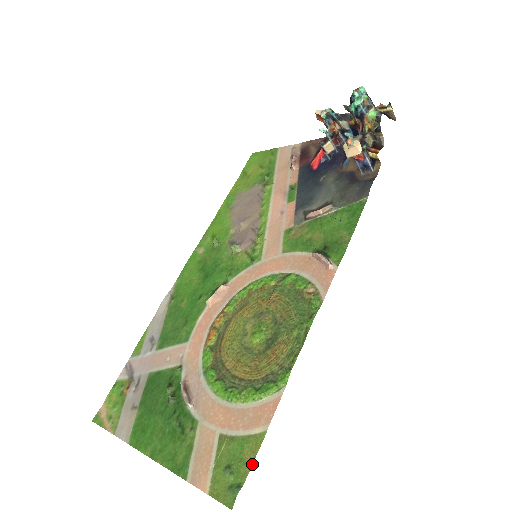
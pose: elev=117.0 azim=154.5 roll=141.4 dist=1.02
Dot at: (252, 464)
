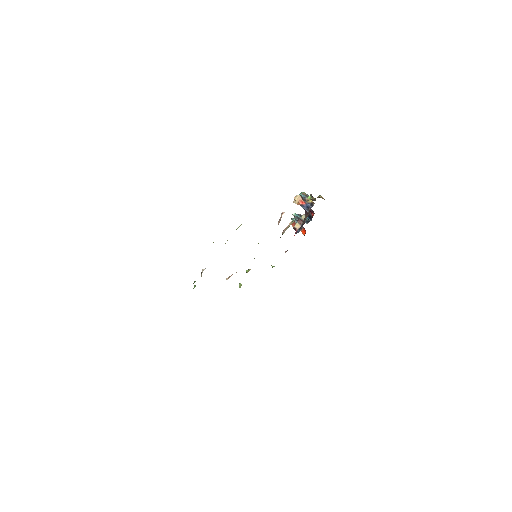
Dot at: occluded
